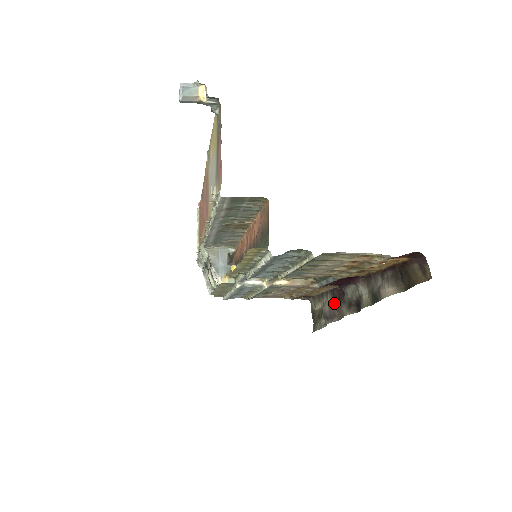
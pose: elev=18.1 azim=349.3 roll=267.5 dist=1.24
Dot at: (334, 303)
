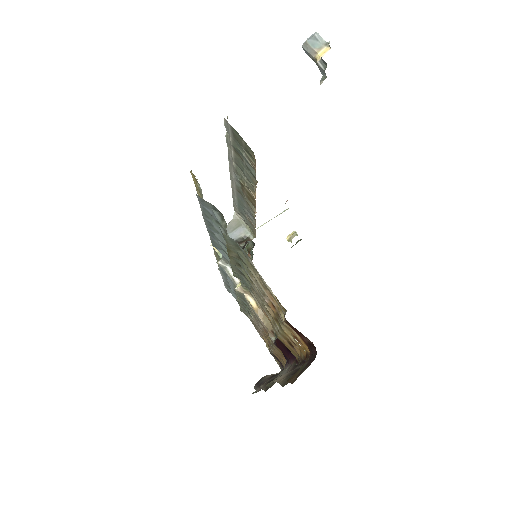
Dot at: occluded
